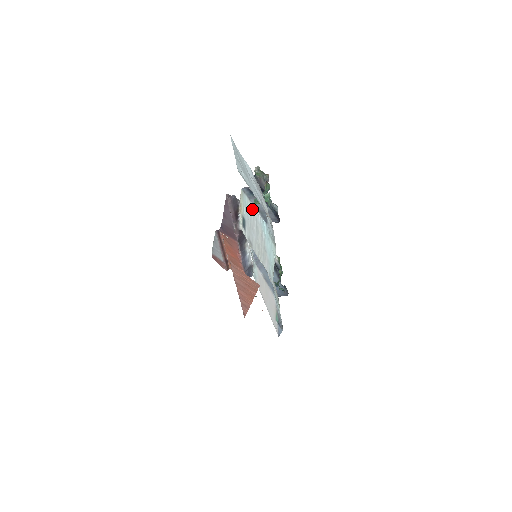
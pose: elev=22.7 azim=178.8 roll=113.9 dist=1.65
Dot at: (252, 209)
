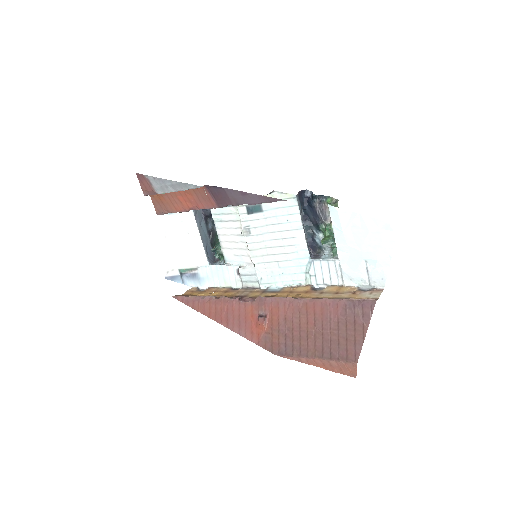
Dot at: (297, 226)
